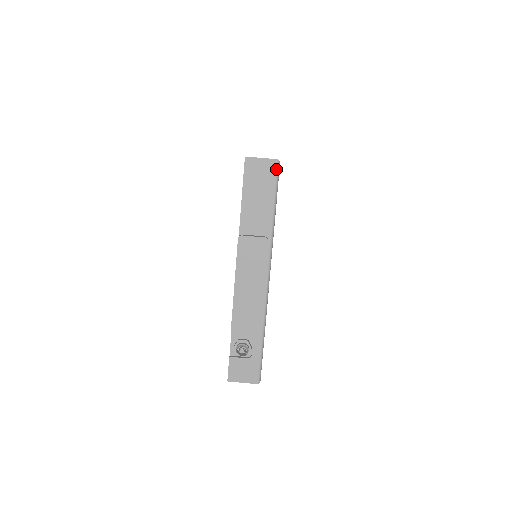
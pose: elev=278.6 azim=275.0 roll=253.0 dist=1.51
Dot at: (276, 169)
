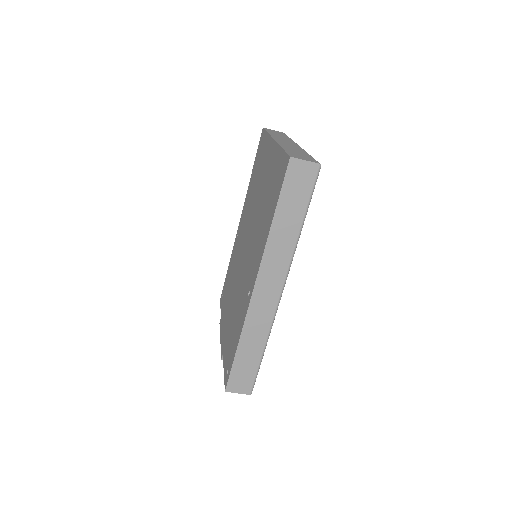
Dot at: occluded
